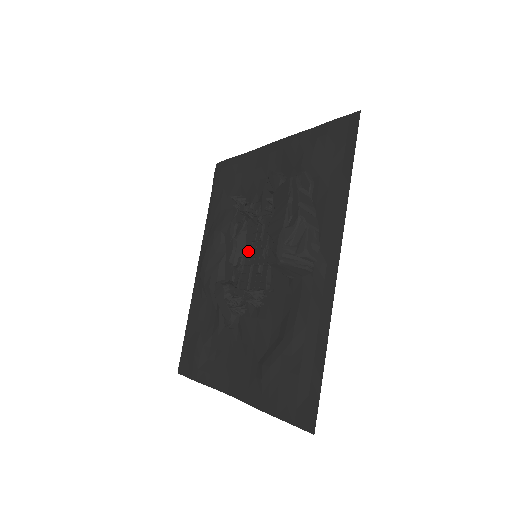
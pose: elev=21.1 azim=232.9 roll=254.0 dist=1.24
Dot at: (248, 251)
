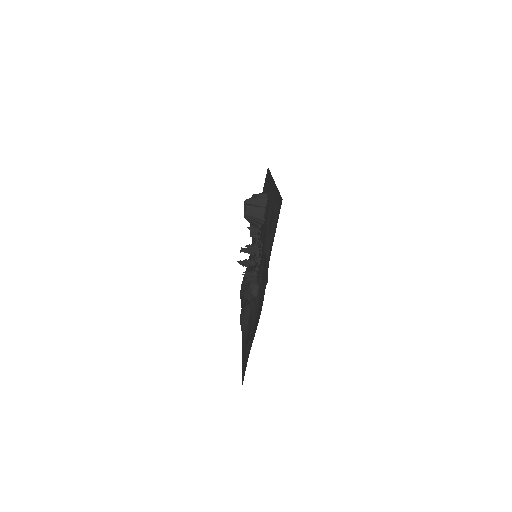
Dot at: occluded
